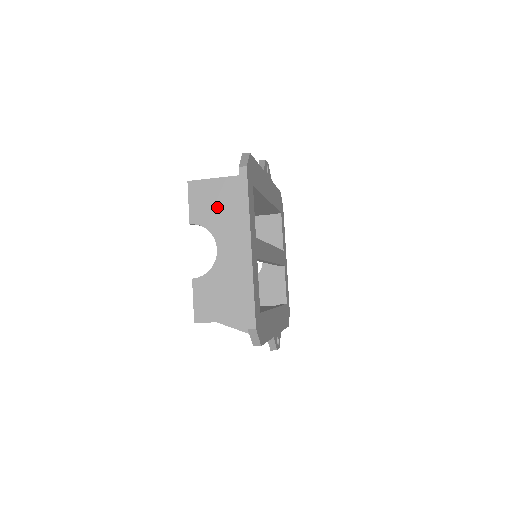
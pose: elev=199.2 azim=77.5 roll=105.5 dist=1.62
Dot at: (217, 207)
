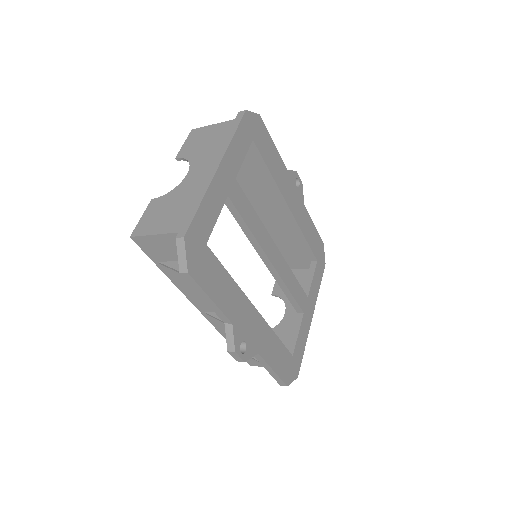
Dot at: (205, 143)
